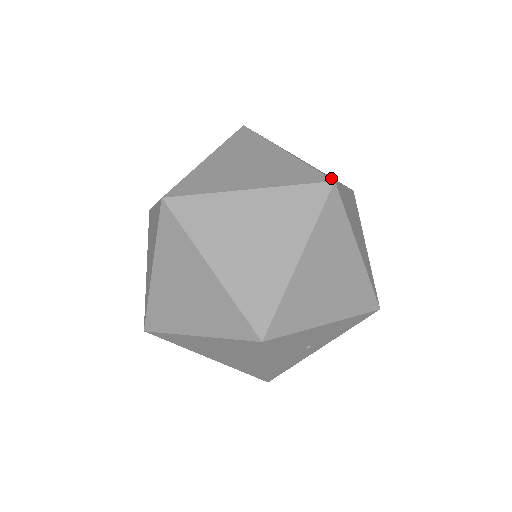
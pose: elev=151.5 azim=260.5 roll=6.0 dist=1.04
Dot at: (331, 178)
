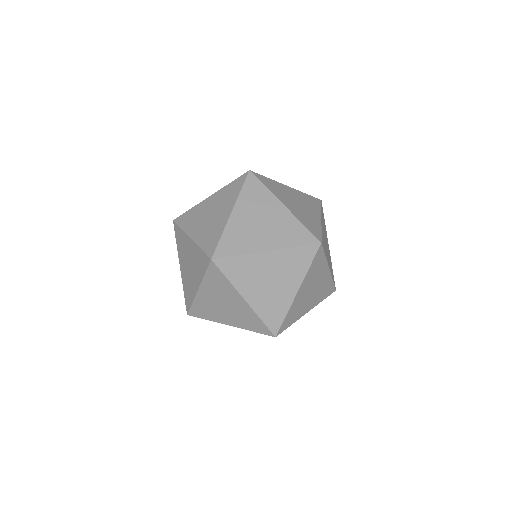
Dot at: (236, 248)
